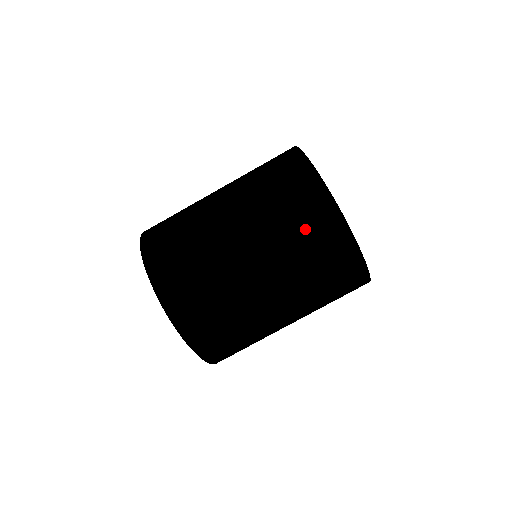
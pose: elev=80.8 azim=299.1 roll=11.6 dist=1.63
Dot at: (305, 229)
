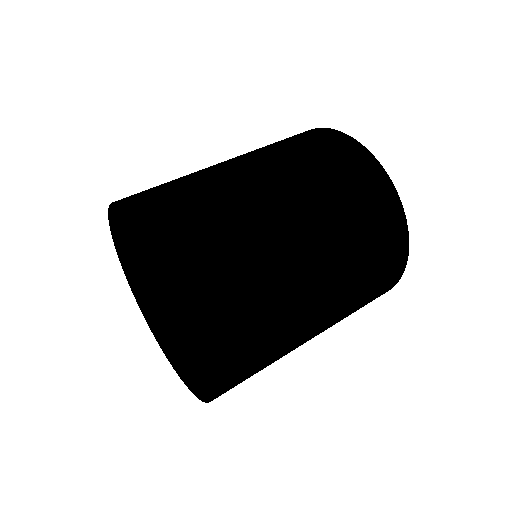
Dot at: (361, 203)
